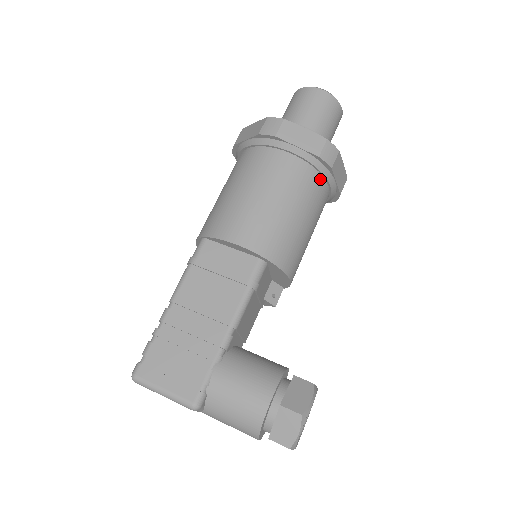
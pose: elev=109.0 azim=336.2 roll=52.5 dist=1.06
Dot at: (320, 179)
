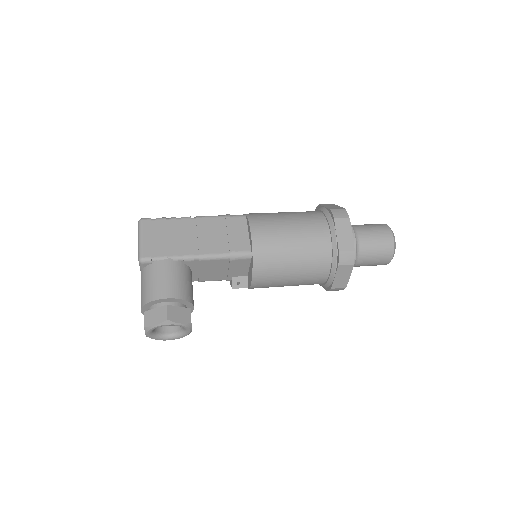
Dot at: (328, 264)
